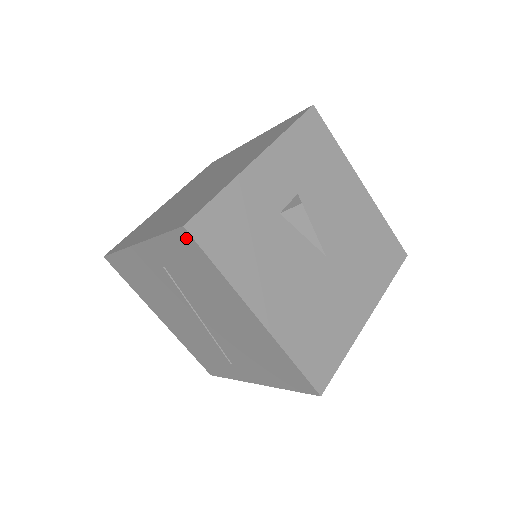
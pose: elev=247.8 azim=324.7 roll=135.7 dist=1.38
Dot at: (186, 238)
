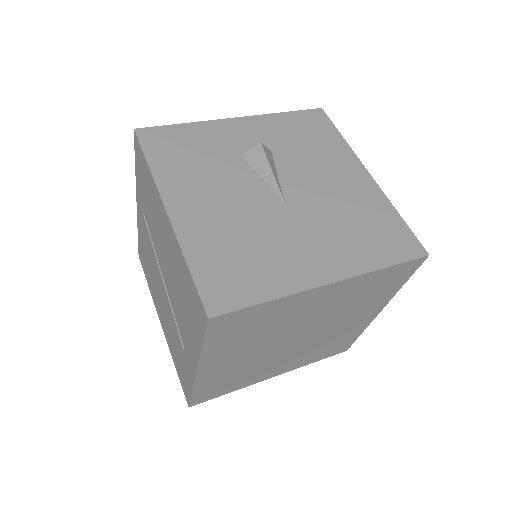
Dot at: (137, 144)
